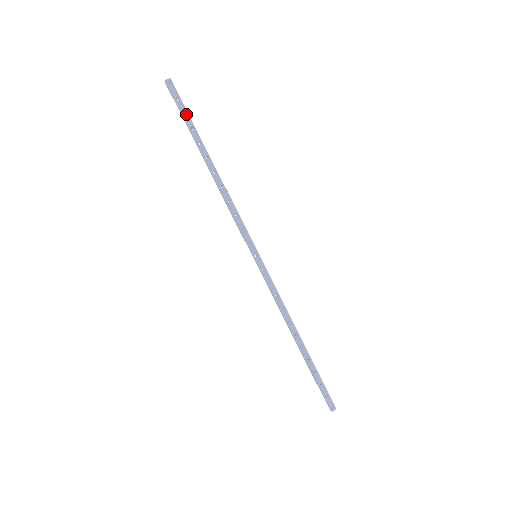
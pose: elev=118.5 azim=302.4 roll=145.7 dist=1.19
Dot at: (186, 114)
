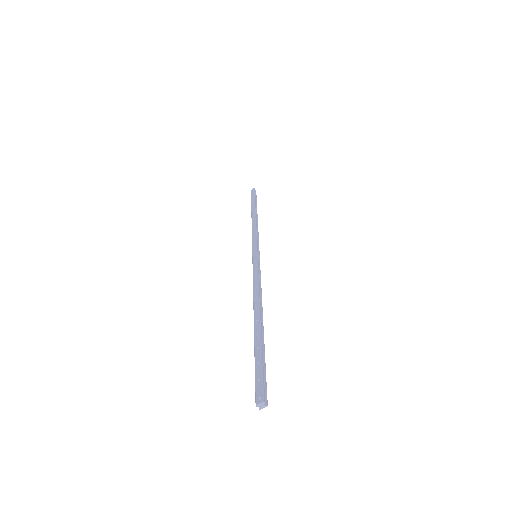
Dot at: (262, 366)
